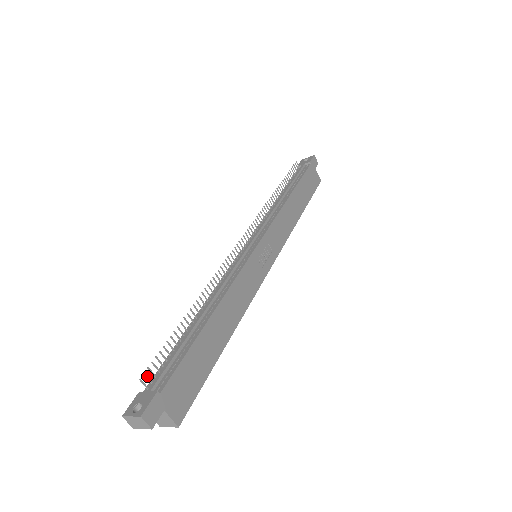
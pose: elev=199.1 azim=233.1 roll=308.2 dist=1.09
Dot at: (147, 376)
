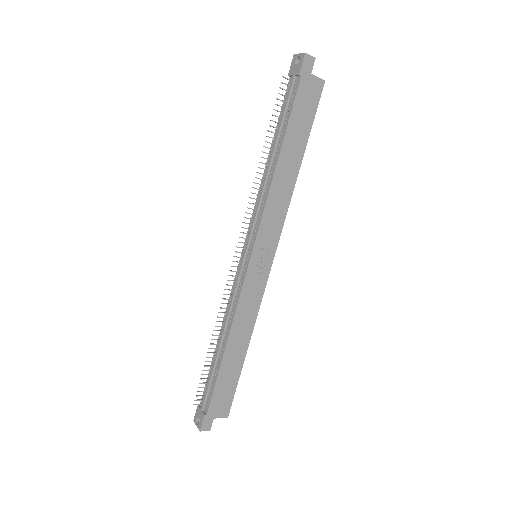
Dot at: (197, 400)
